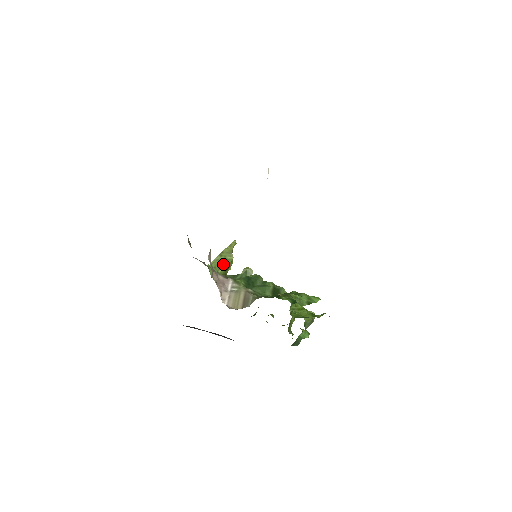
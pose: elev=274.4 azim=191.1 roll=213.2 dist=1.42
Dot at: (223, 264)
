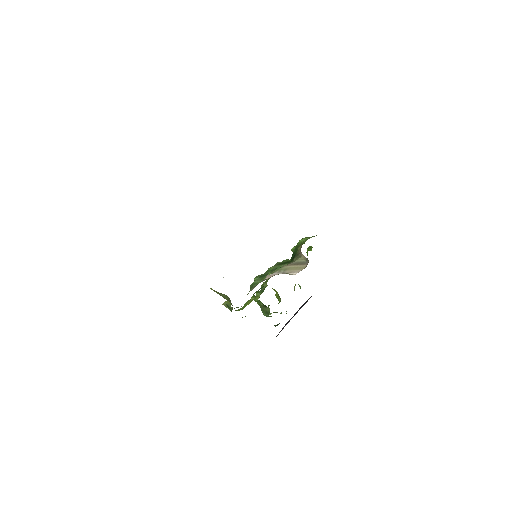
Dot at: (228, 300)
